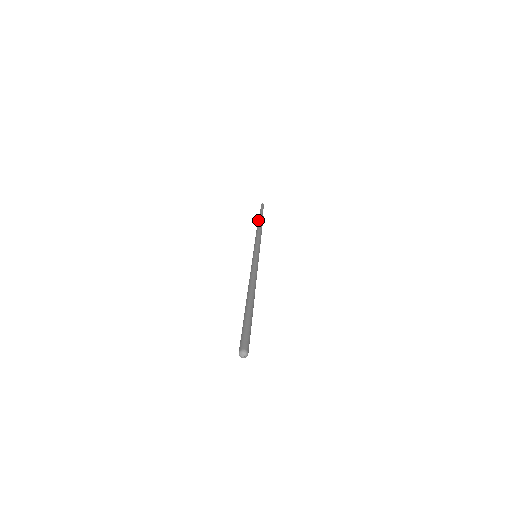
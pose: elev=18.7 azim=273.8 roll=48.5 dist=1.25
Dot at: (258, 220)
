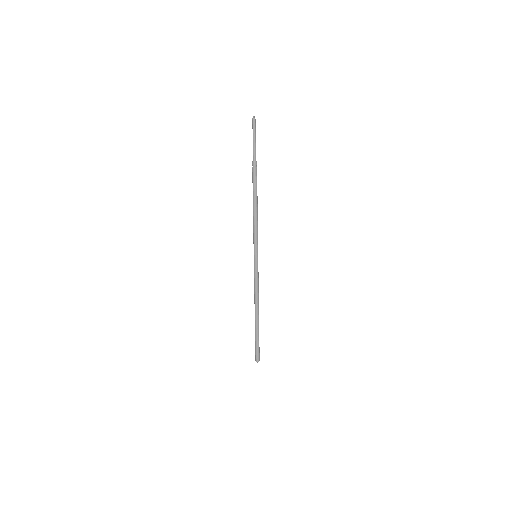
Dot at: (253, 180)
